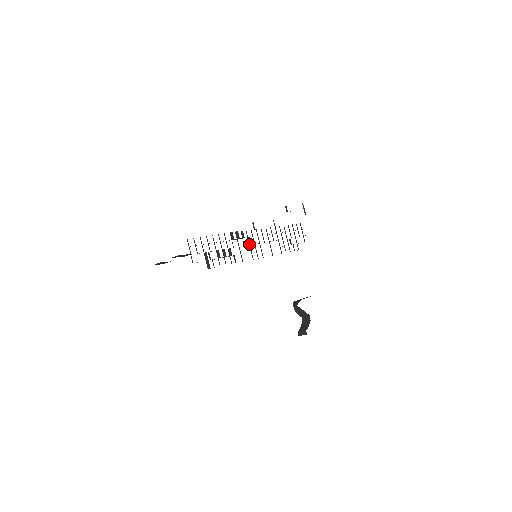
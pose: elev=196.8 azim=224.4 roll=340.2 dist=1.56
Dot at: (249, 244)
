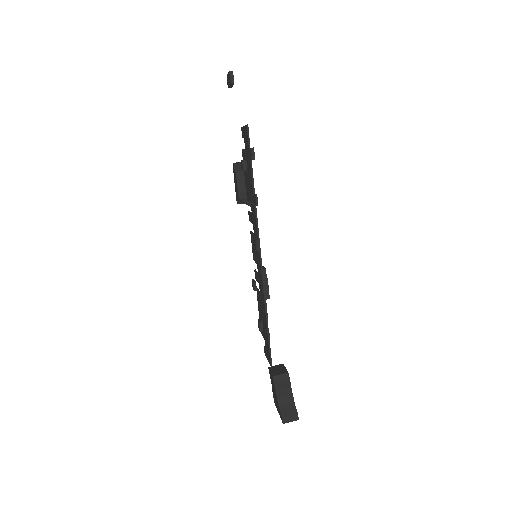
Dot at: (258, 265)
